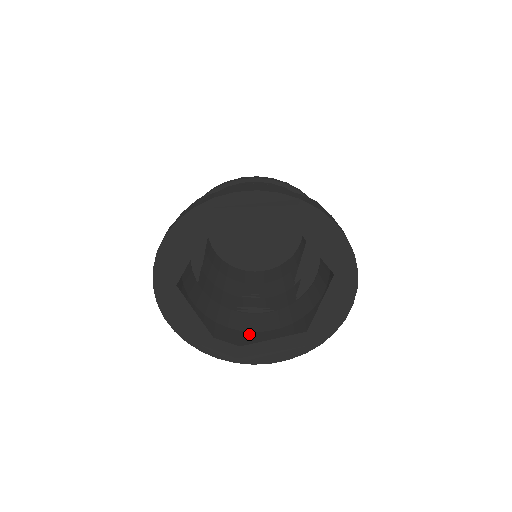
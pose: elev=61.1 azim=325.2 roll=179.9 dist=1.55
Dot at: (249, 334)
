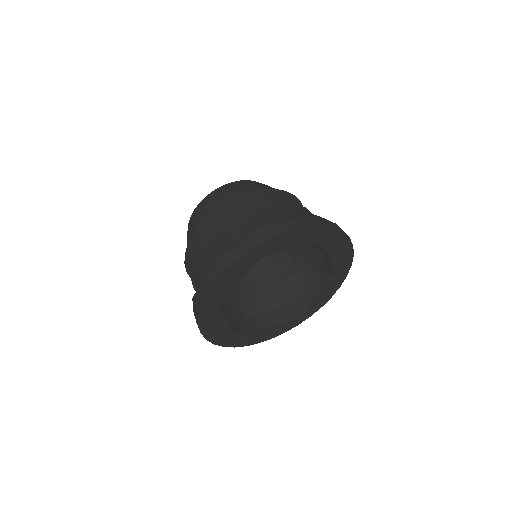
Dot at: (301, 294)
